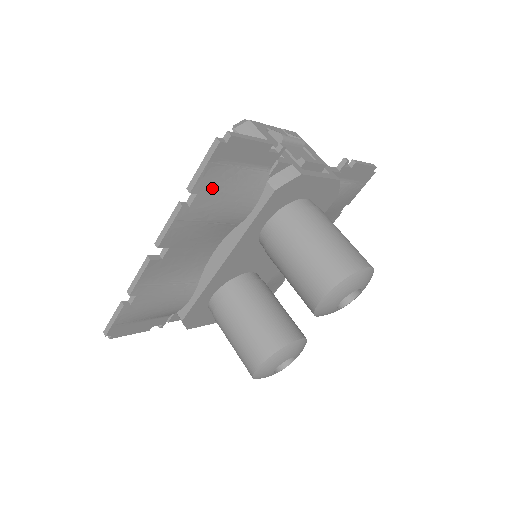
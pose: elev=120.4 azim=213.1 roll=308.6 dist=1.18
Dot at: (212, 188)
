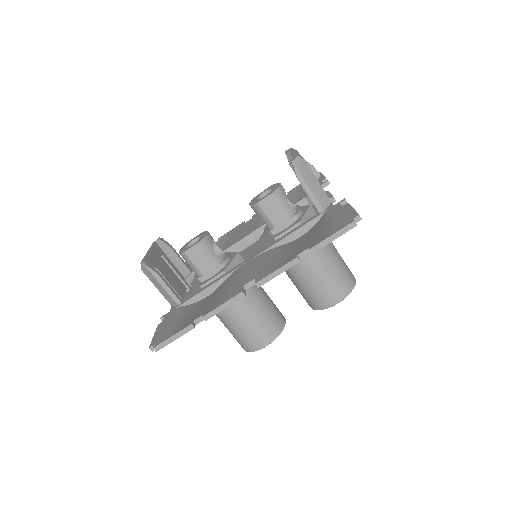
Dot at: occluded
